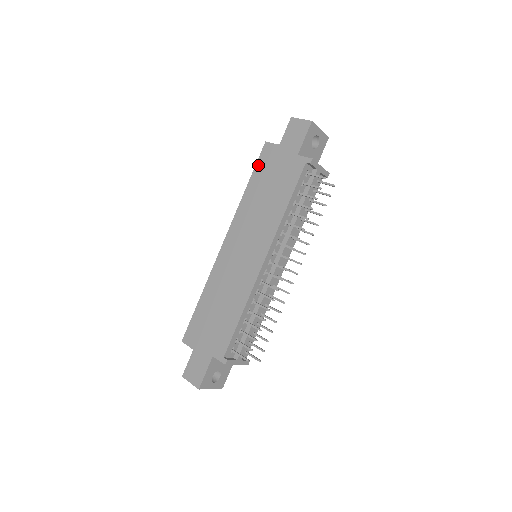
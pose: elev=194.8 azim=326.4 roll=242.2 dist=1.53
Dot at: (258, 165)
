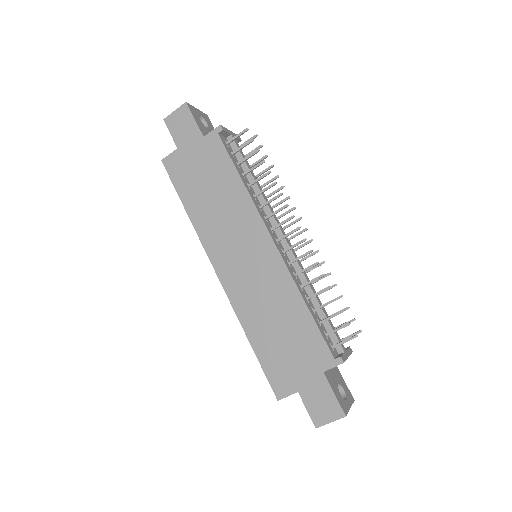
Dot at: (176, 183)
